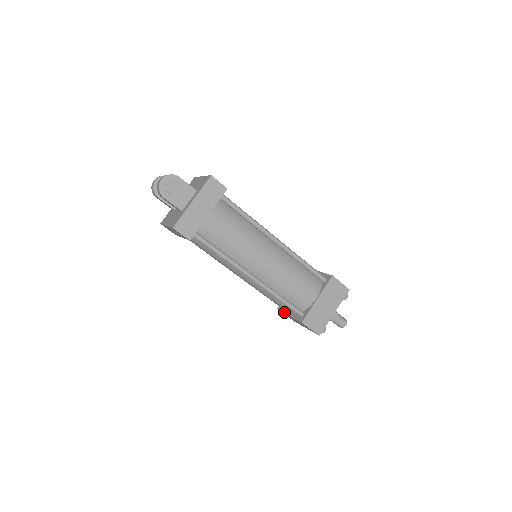
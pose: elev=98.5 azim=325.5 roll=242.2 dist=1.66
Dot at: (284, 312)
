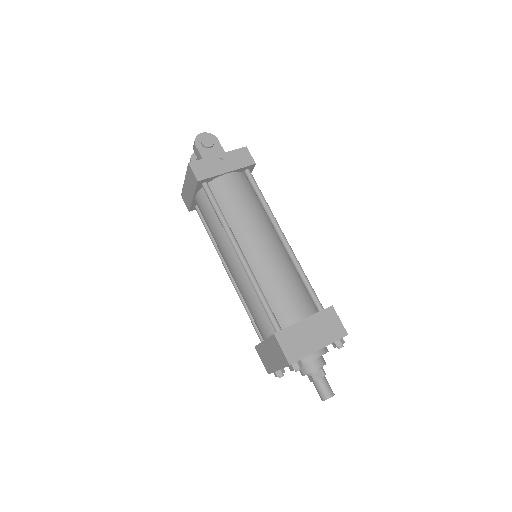
Dot at: occluded
